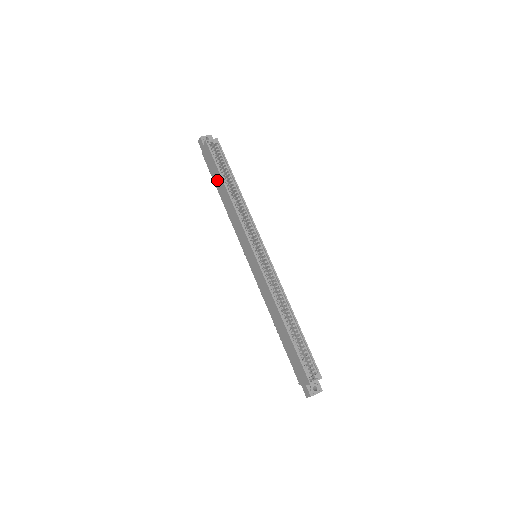
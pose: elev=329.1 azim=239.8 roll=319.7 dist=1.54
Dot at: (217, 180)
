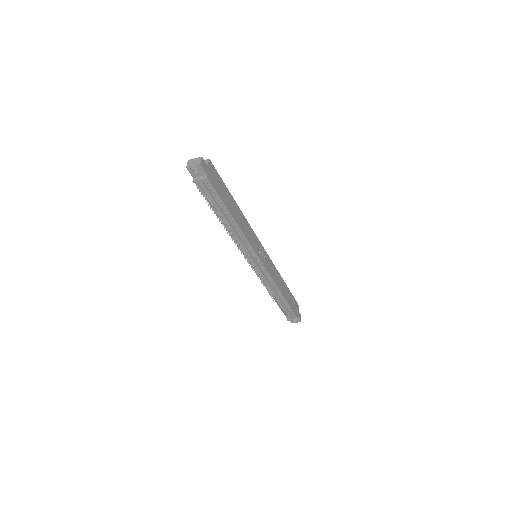
Dot at: occluded
